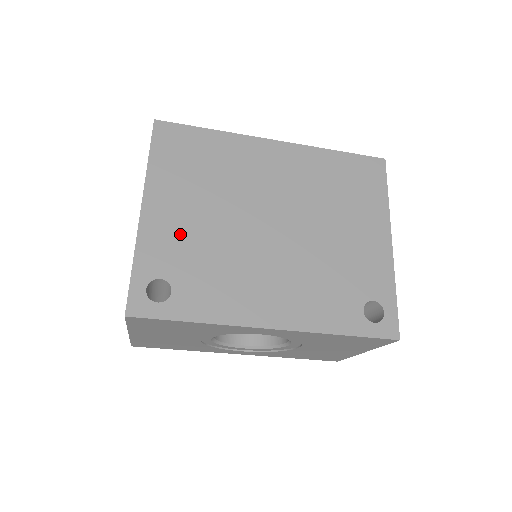
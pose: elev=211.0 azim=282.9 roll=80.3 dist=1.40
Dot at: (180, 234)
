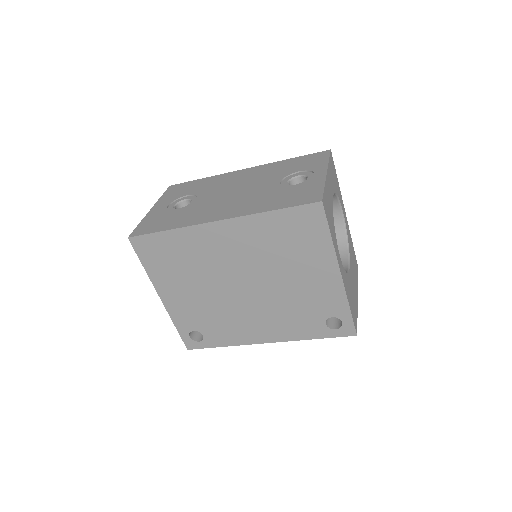
Dot at: (190, 307)
